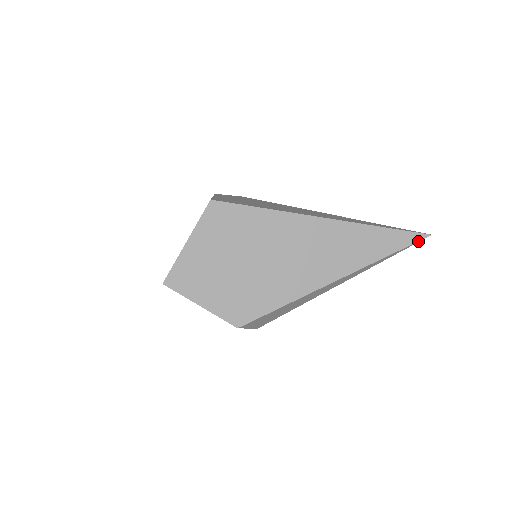
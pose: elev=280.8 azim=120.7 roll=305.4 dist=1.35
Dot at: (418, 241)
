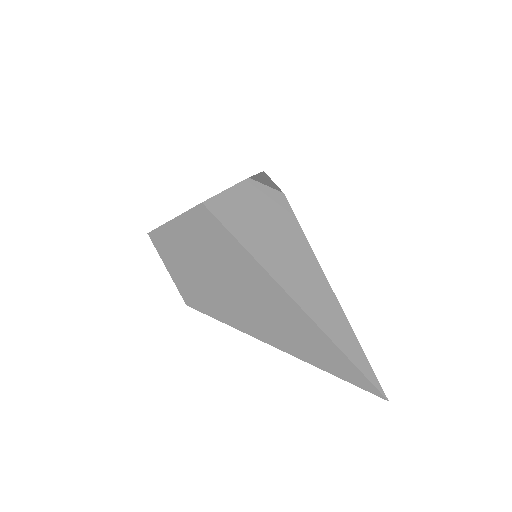
Dot at: (371, 392)
